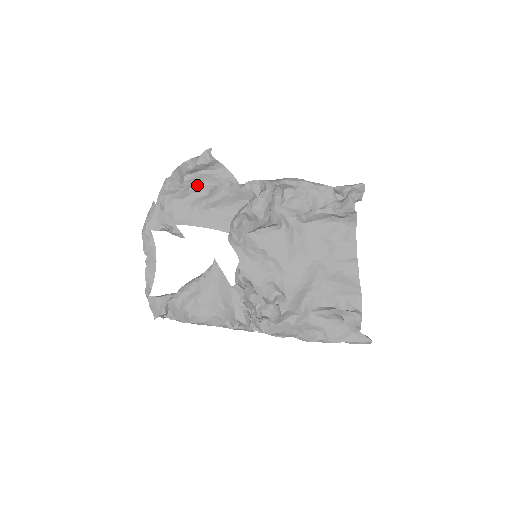
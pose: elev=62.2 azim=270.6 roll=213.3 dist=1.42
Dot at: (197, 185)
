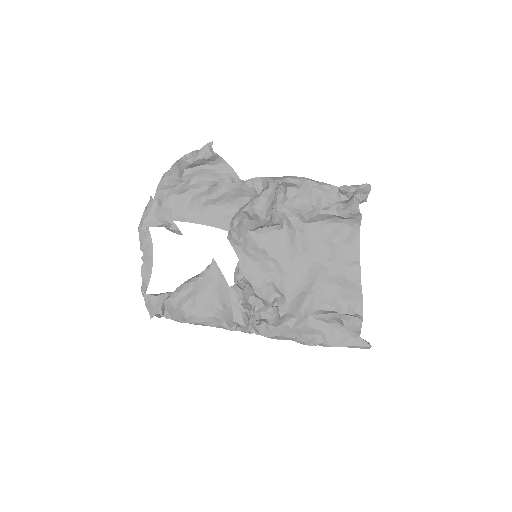
Dot at: (197, 180)
